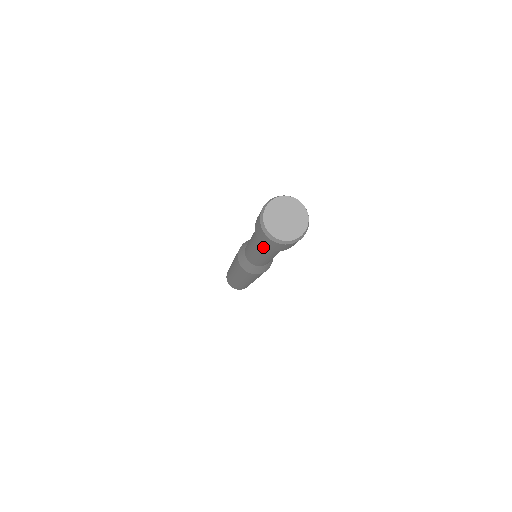
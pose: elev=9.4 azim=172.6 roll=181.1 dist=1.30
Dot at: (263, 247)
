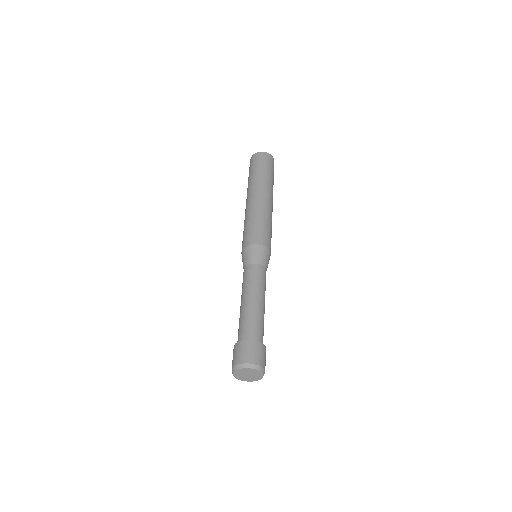
Dot at: occluded
